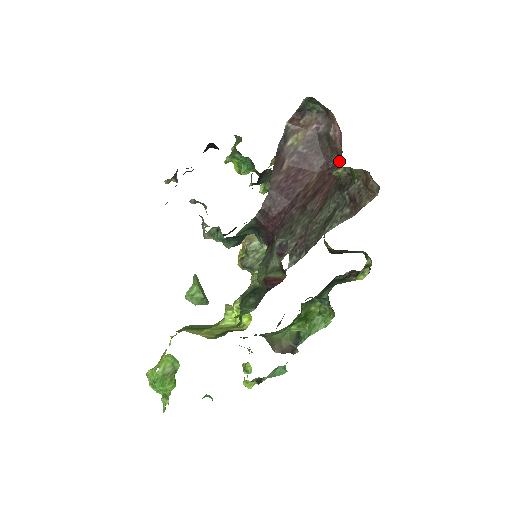
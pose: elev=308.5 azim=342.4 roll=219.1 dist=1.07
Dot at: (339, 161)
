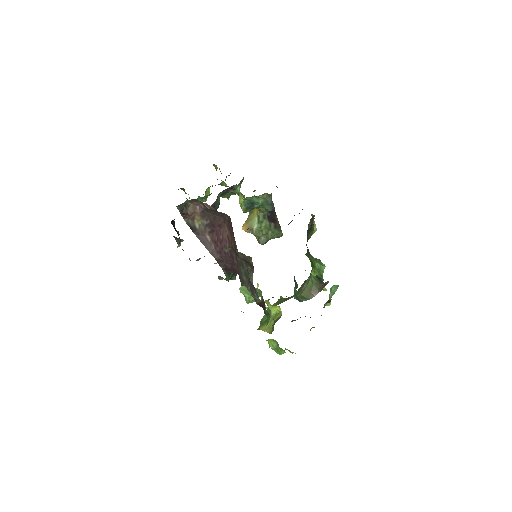
Dot at: (228, 216)
